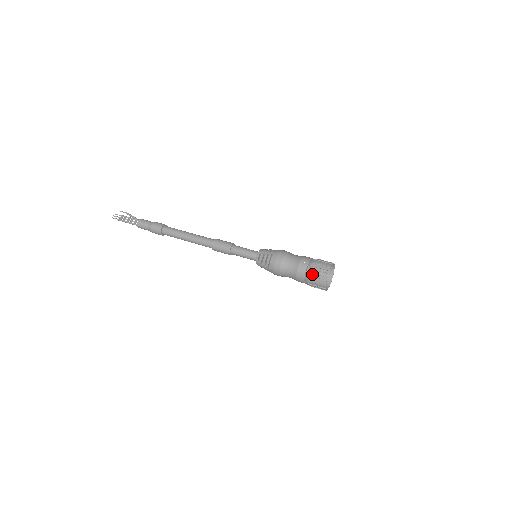
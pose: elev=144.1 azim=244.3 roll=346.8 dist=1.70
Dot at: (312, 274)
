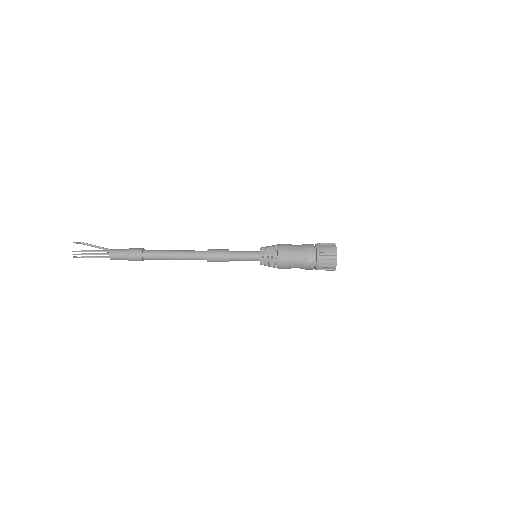
Dot at: occluded
